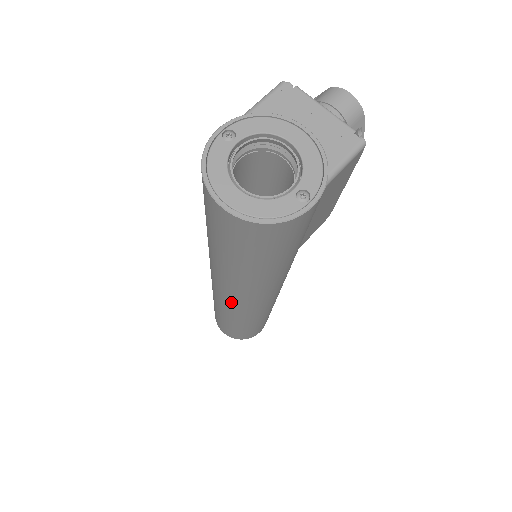
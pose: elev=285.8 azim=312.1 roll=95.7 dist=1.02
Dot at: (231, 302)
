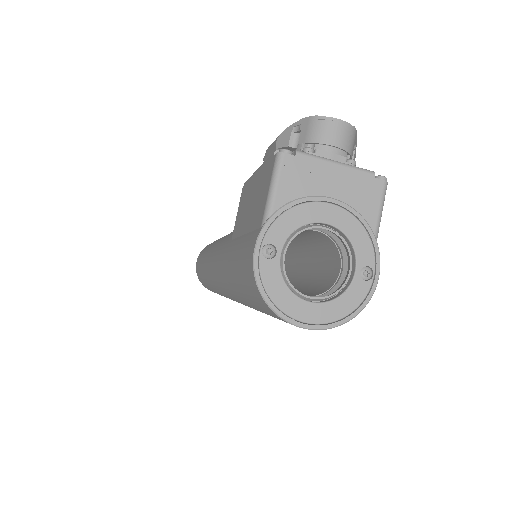
Dot at: occluded
